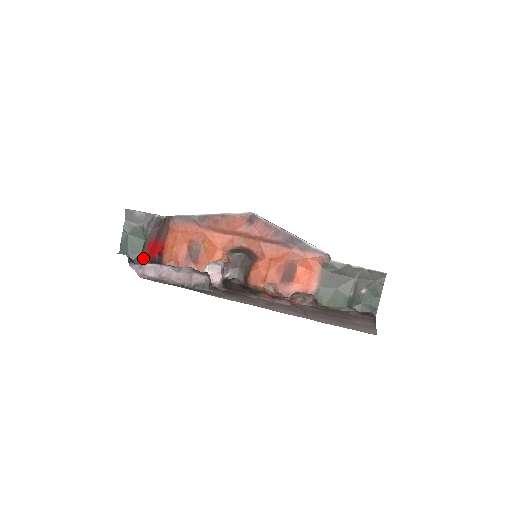
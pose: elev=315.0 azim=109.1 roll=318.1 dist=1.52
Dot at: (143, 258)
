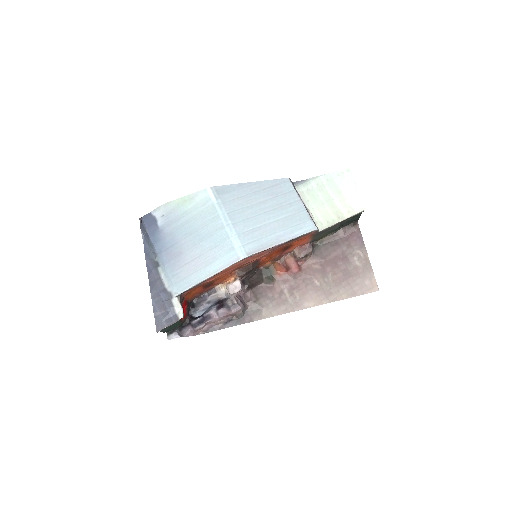
Dot at: (183, 321)
